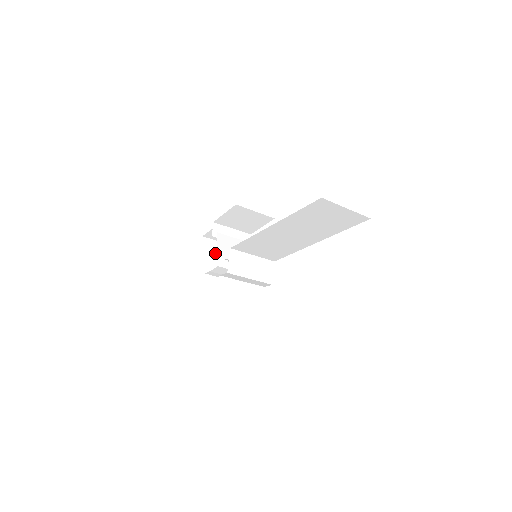
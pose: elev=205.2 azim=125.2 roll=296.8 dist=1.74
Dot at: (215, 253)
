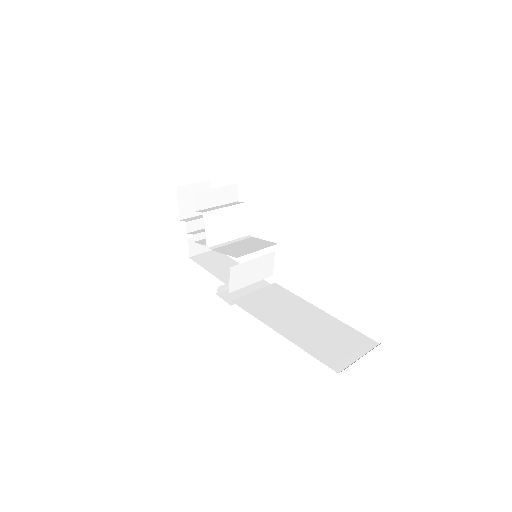
Dot at: (193, 200)
